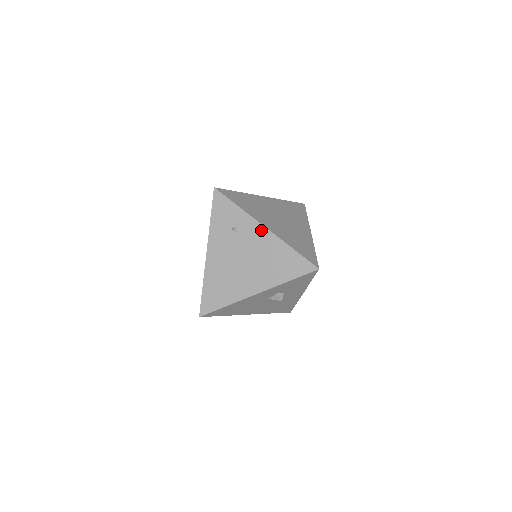
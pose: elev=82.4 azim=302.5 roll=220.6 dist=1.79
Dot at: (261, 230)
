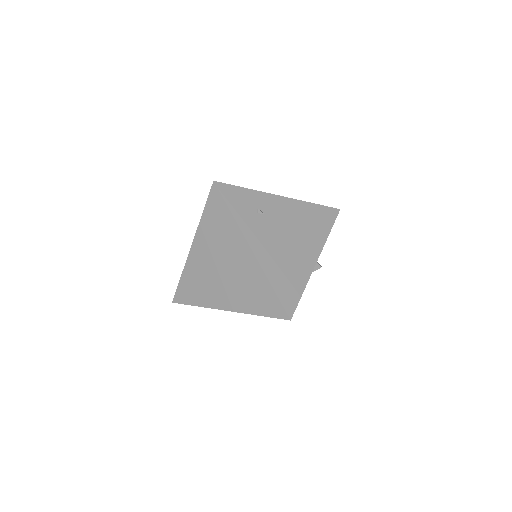
Dot at: (280, 200)
